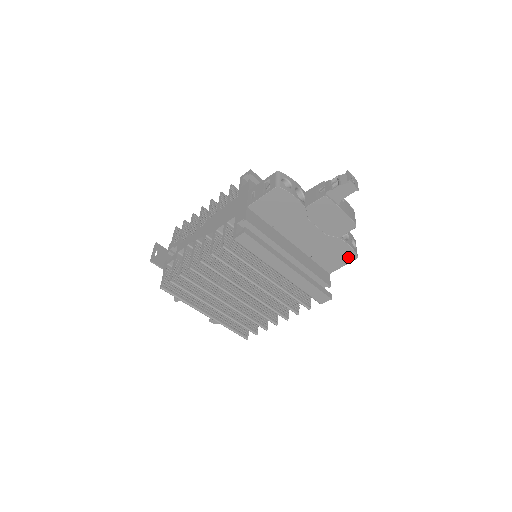
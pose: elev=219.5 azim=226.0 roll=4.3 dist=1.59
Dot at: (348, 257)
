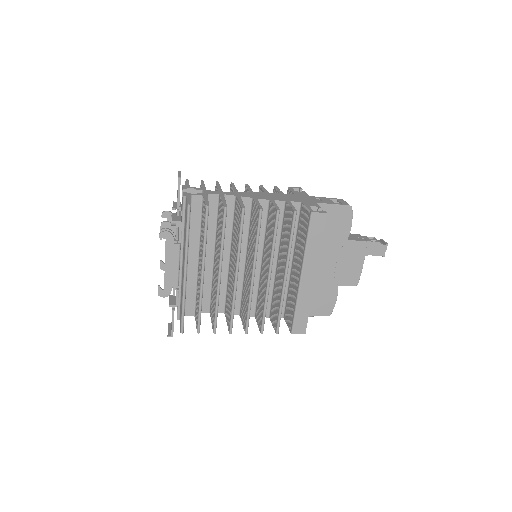
Dot at: (325, 310)
